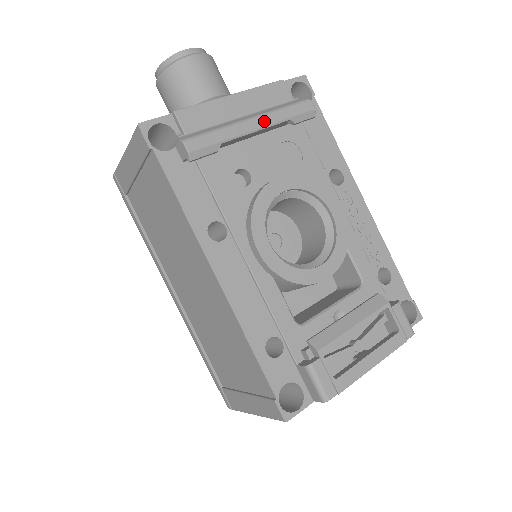
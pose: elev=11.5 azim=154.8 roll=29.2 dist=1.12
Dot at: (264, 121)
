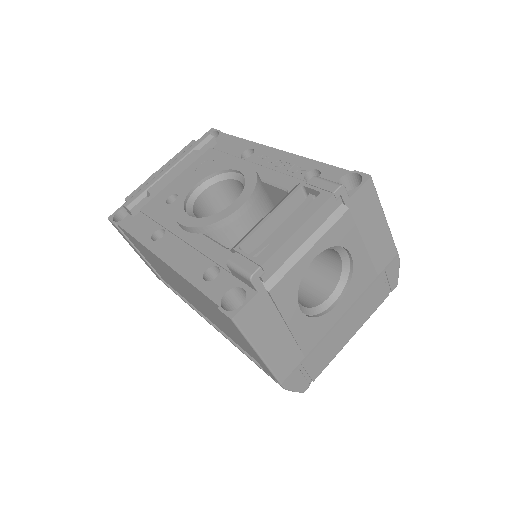
Dot at: (174, 163)
